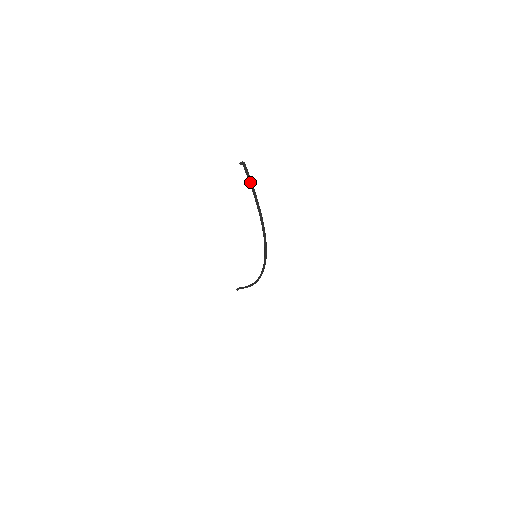
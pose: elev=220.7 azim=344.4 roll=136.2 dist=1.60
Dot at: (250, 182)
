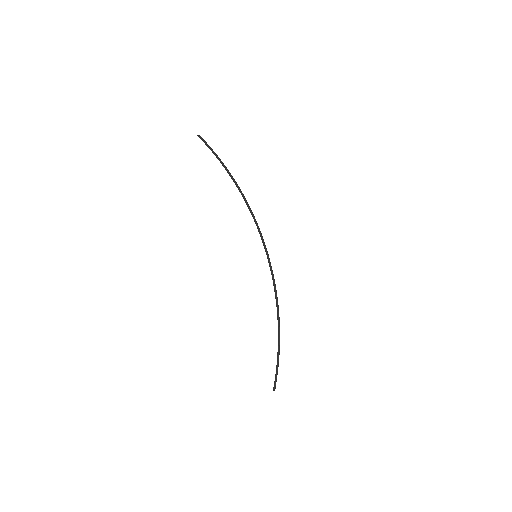
Dot at: (211, 148)
